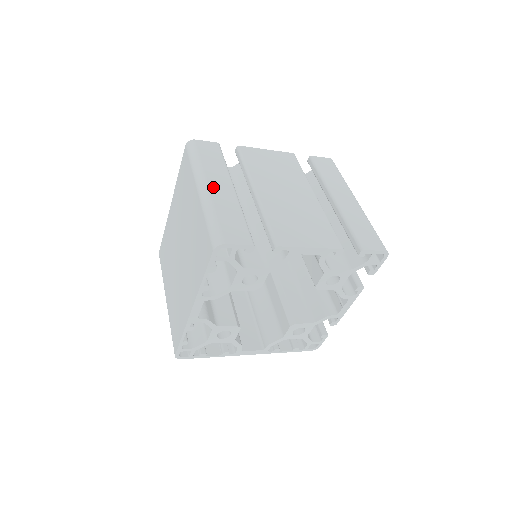
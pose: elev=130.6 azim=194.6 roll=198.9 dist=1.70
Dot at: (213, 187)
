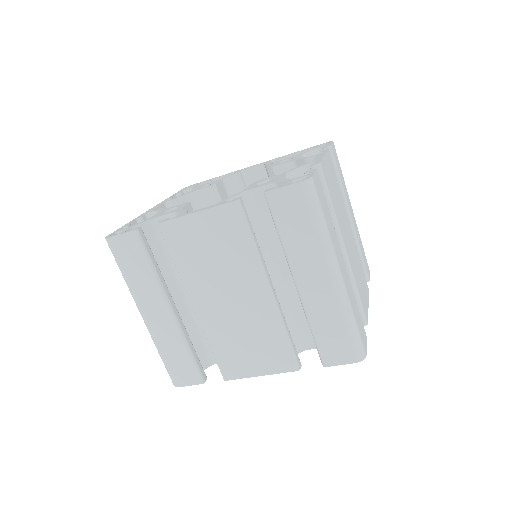
Dot at: (150, 318)
